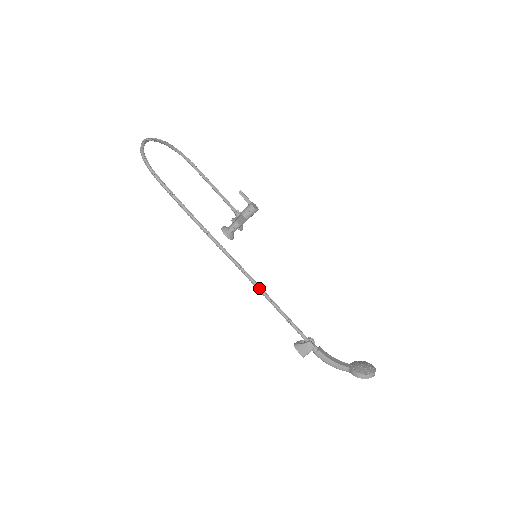
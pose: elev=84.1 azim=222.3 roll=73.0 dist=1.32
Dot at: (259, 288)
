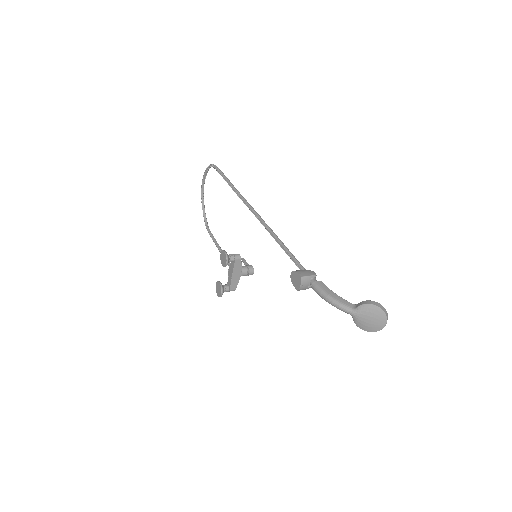
Dot at: (271, 229)
